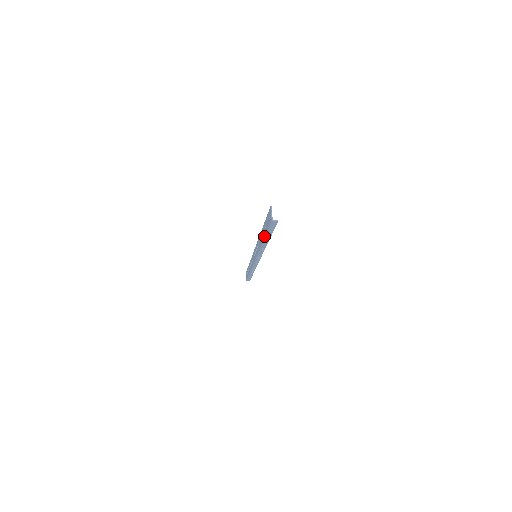
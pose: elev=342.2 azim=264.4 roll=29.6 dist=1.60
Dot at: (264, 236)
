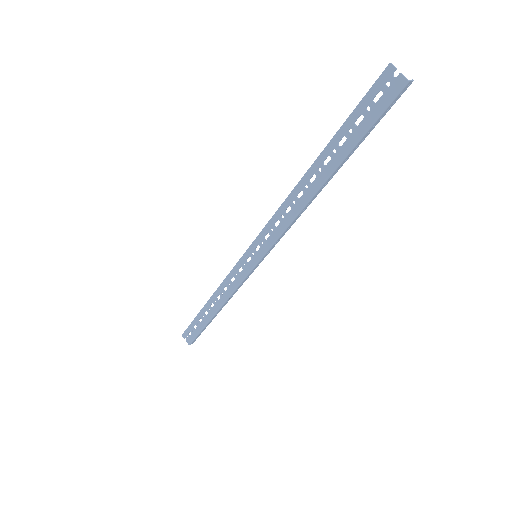
Dot at: (339, 161)
